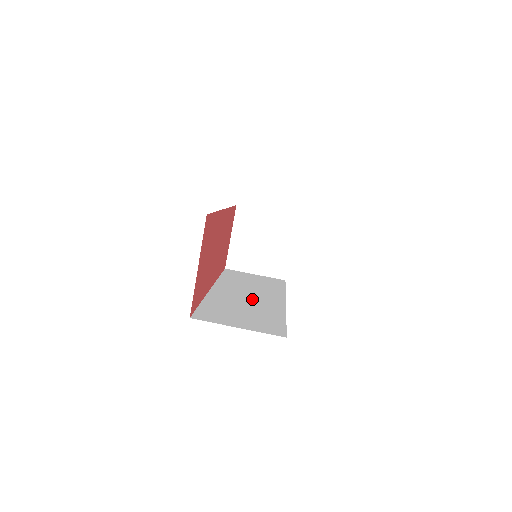
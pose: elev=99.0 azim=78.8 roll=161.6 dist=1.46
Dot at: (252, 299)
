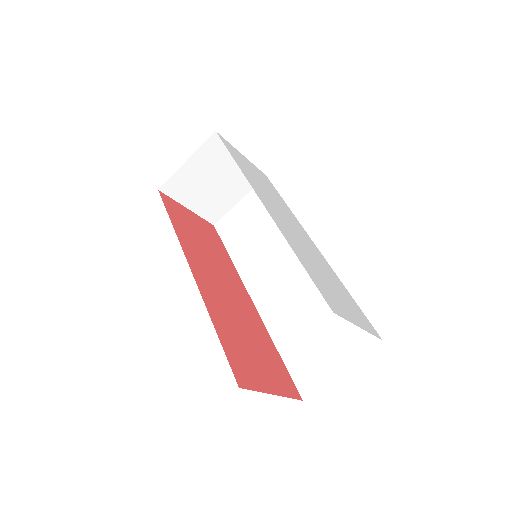
Dot at: (293, 280)
